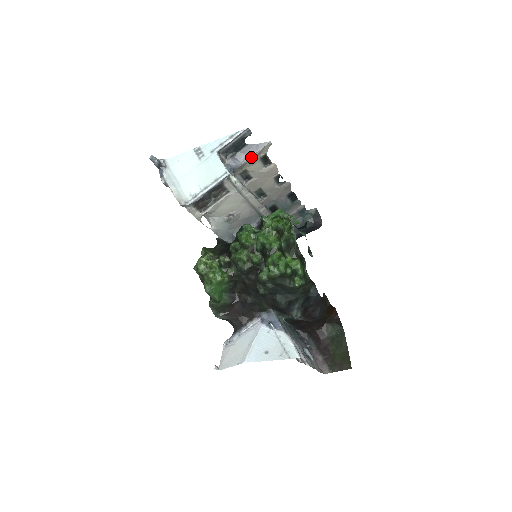
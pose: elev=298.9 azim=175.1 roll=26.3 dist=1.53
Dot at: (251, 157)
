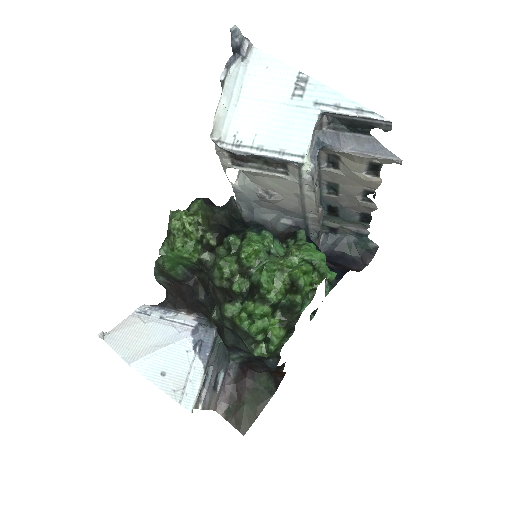
Dot at: (359, 154)
